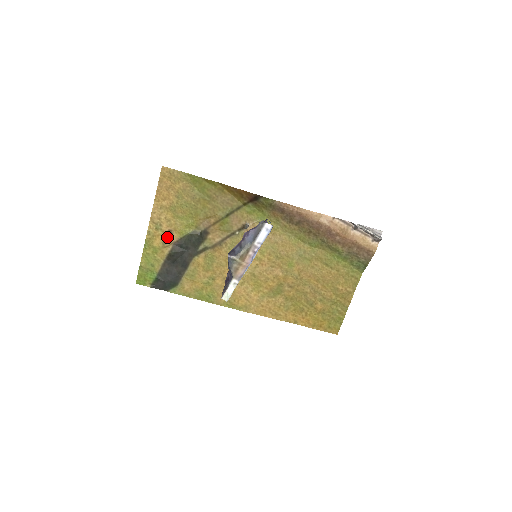
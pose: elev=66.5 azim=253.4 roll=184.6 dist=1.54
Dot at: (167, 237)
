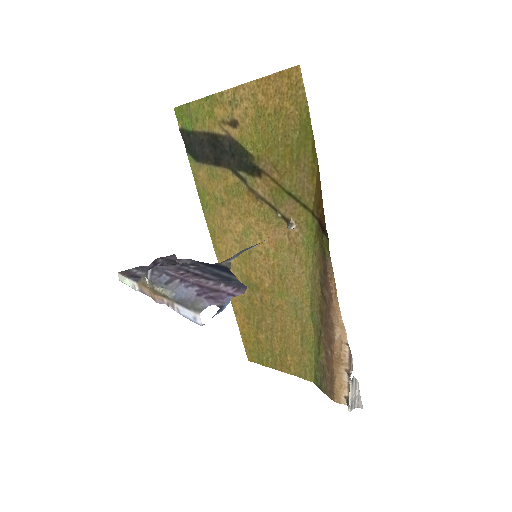
Dot at: (230, 122)
